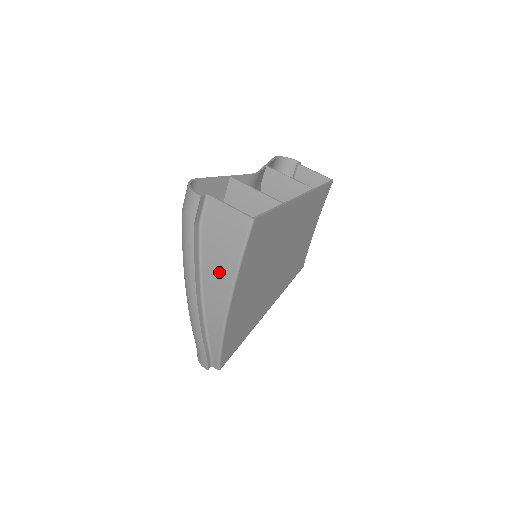
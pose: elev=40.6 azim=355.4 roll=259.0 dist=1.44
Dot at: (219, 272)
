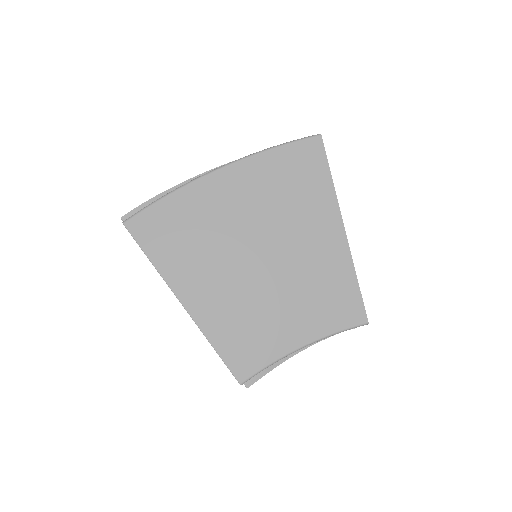
Dot at: occluded
